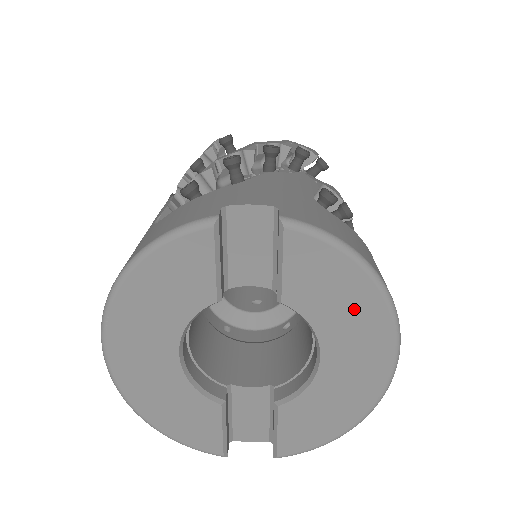
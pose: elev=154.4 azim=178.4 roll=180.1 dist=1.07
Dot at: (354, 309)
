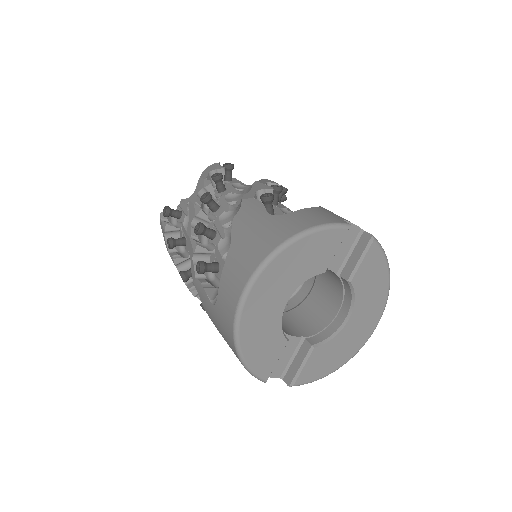
Dot at: (375, 294)
